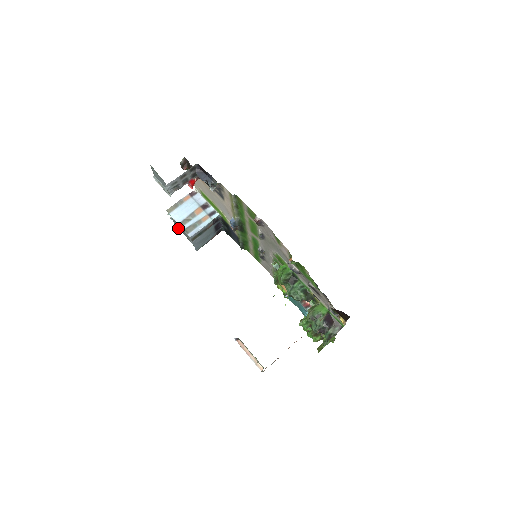
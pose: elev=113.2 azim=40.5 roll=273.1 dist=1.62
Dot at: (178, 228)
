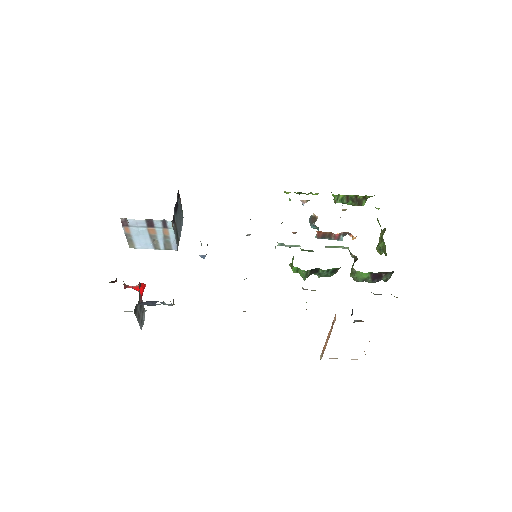
Dot at: occluded
